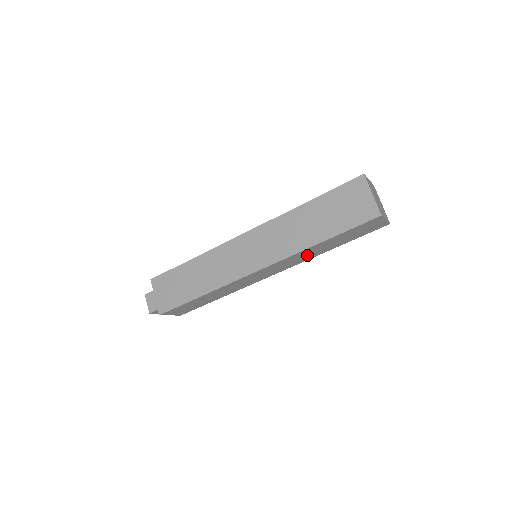
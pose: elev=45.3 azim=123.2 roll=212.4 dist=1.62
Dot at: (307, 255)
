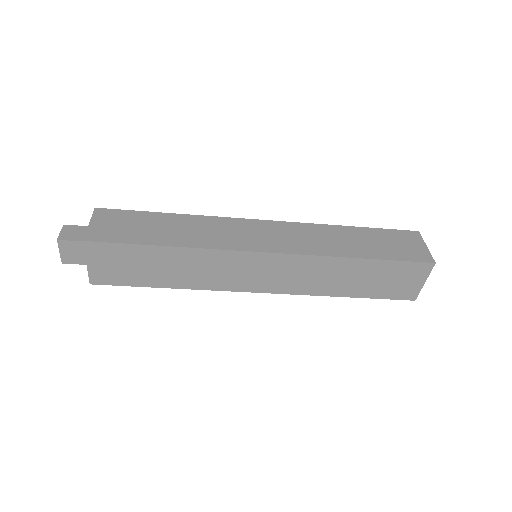
Dot at: occluded
